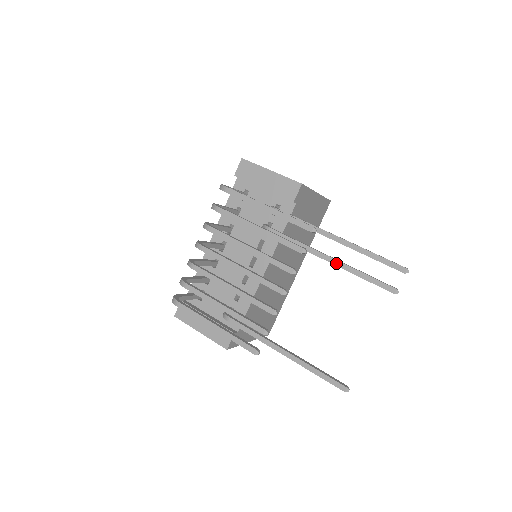
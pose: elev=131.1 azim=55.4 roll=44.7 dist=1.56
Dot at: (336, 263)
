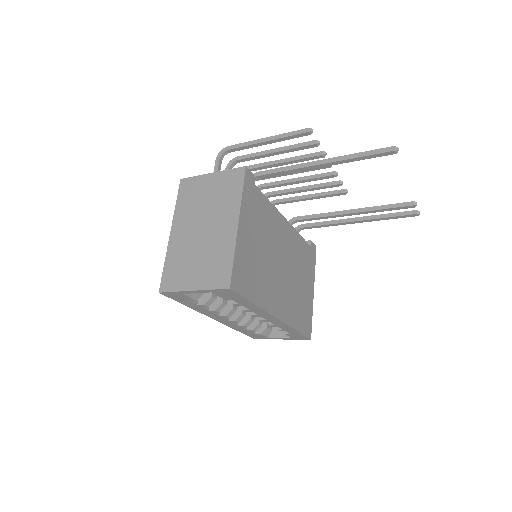
Dot at: (359, 209)
